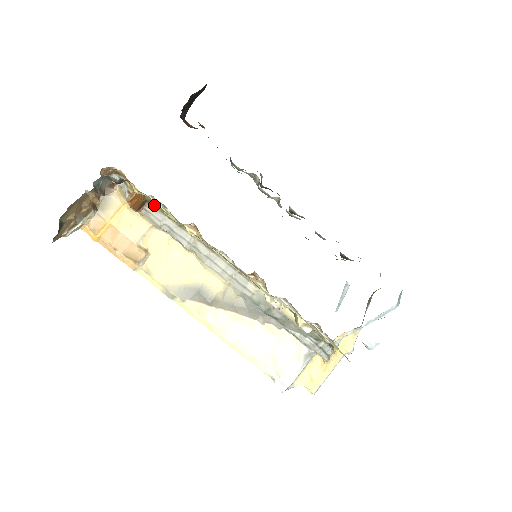
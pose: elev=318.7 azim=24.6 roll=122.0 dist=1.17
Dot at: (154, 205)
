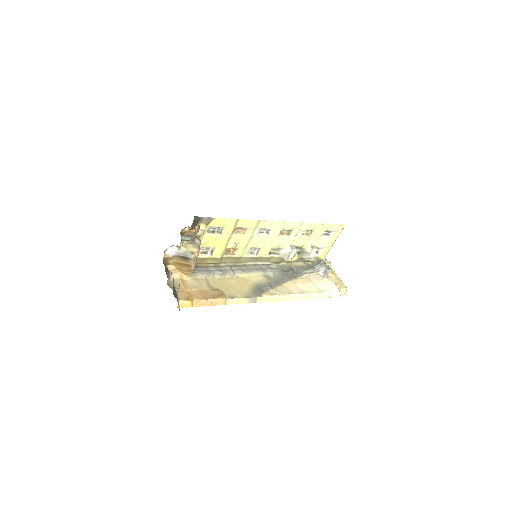
Dot at: (195, 266)
